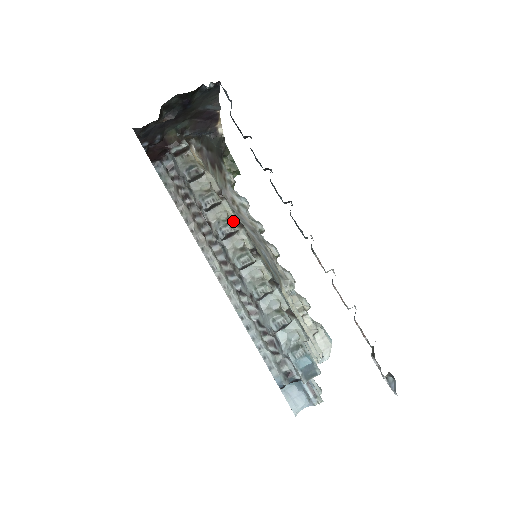
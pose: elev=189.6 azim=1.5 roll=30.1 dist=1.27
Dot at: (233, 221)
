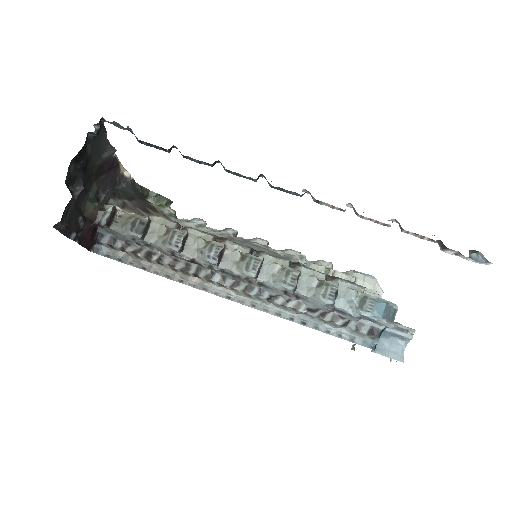
Dot at: (212, 241)
